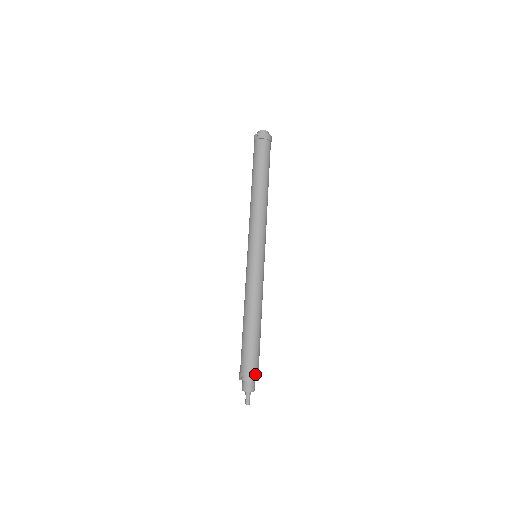
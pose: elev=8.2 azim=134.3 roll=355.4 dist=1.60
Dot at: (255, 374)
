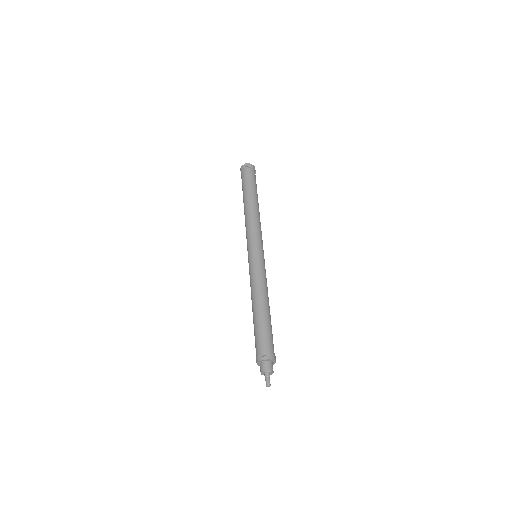
Dot at: occluded
